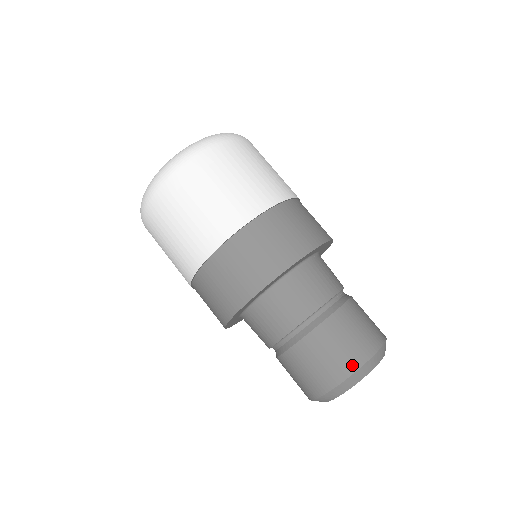
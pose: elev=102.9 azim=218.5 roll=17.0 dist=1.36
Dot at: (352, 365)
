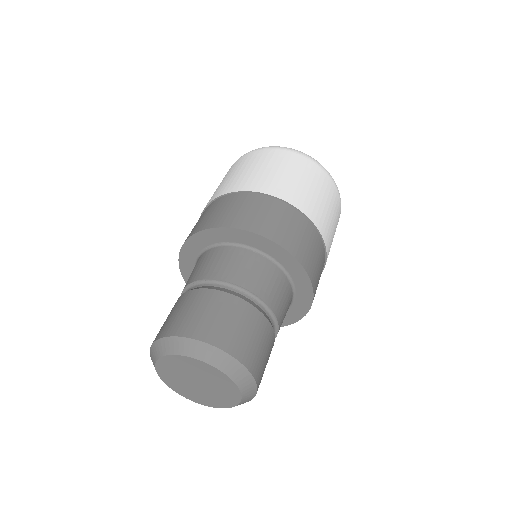
Dot at: (176, 330)
